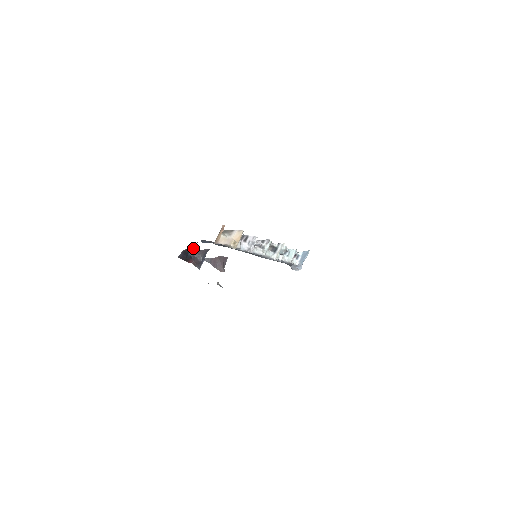
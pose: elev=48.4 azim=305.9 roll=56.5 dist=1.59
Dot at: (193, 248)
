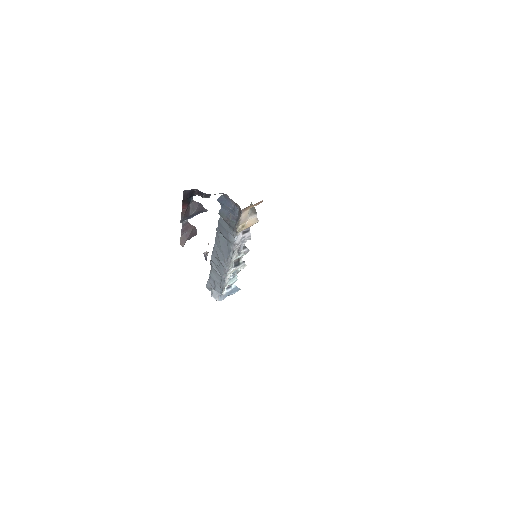
Dot at: (203, 196)
